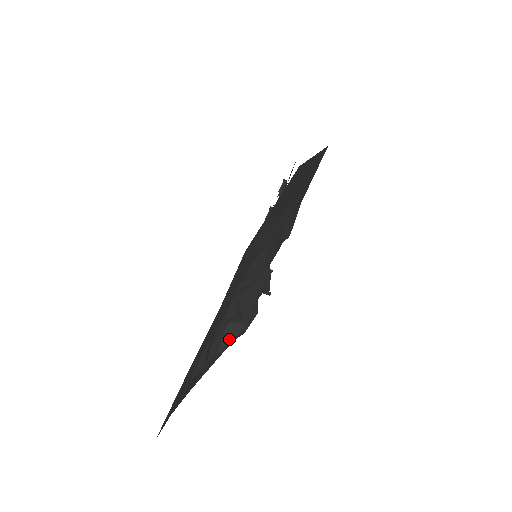
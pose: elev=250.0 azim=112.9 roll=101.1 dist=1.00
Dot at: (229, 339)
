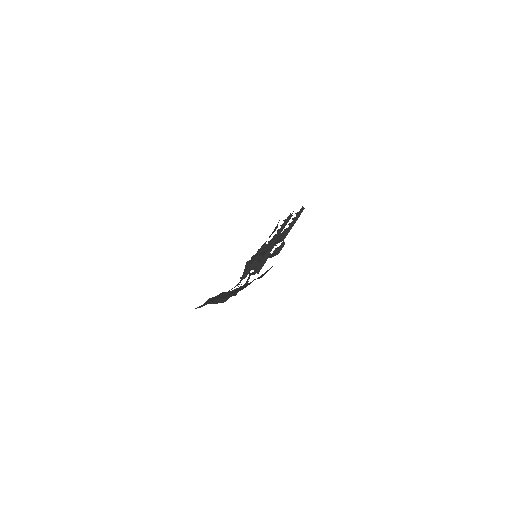
Dot at: (215, 302)
